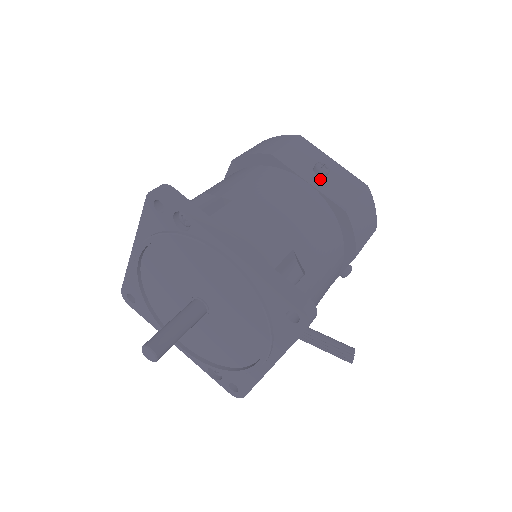
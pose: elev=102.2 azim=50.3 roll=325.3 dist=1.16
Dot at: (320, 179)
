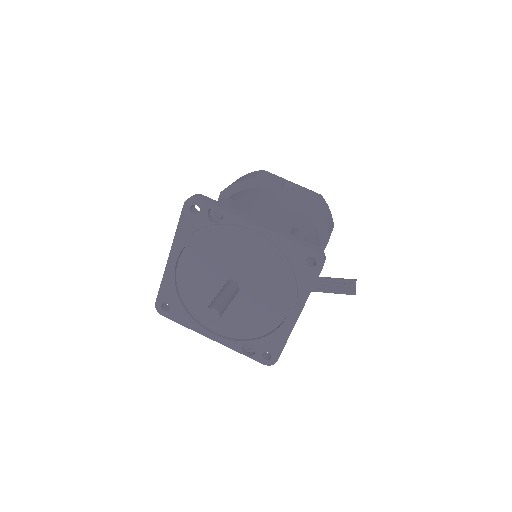
Dot at: (290, 191)
